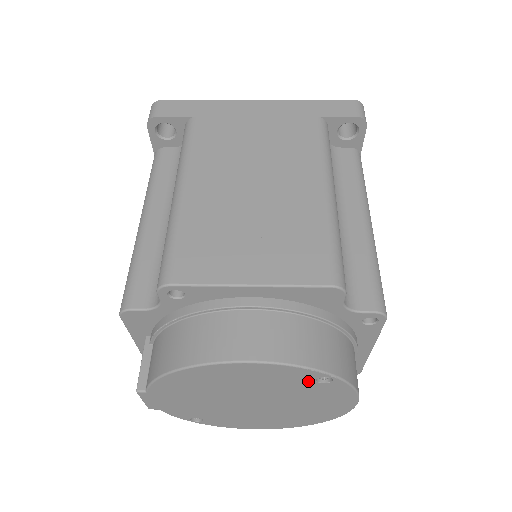
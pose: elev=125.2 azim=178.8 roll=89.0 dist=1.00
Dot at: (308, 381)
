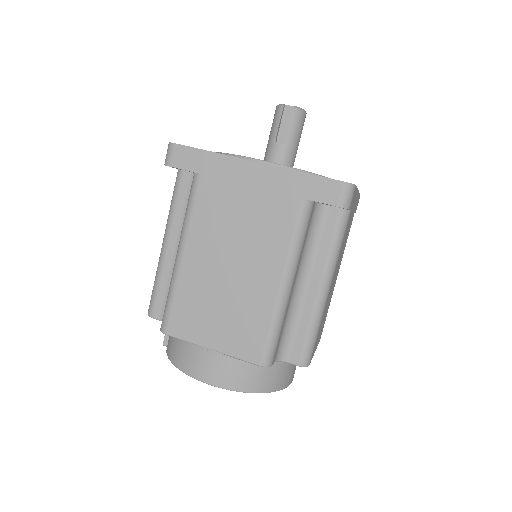
Dot at: occluded
